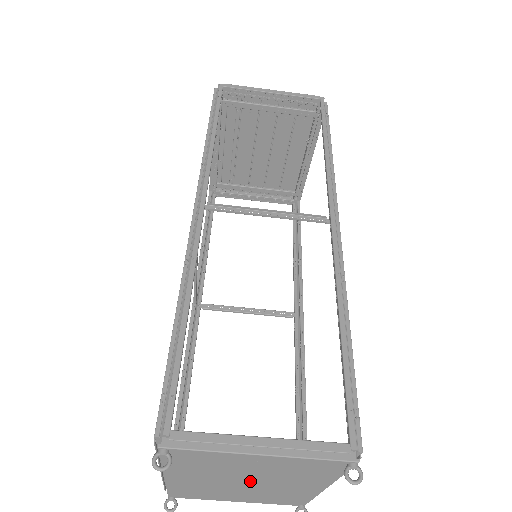
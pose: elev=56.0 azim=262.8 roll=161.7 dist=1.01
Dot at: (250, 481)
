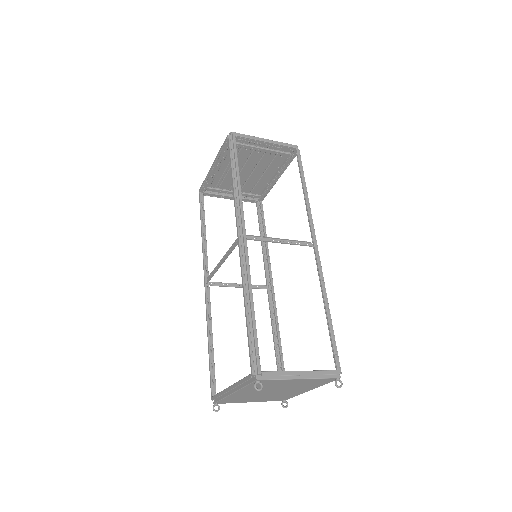
Dot at: (276, 391)
